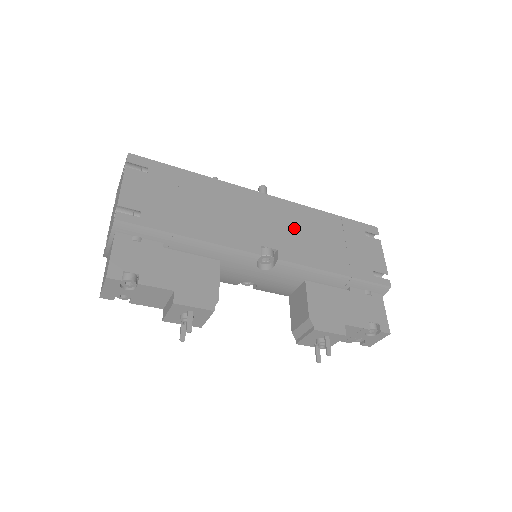
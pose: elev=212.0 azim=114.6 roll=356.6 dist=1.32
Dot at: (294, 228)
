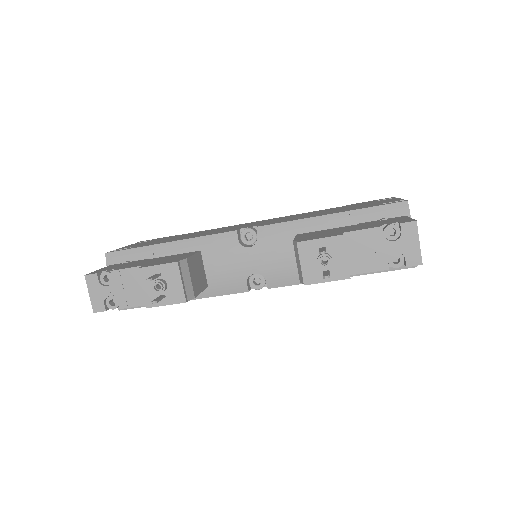
Dot at: occluded
